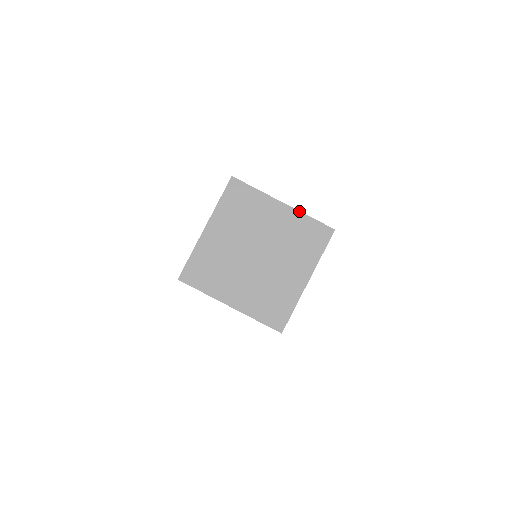
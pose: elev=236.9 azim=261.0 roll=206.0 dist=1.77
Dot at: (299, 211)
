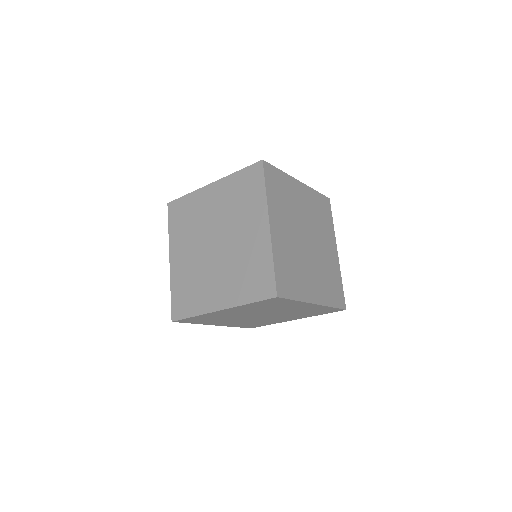
Dot at: (326, 306)
